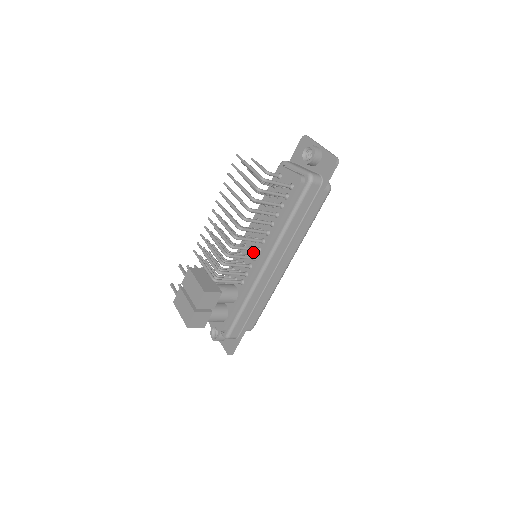
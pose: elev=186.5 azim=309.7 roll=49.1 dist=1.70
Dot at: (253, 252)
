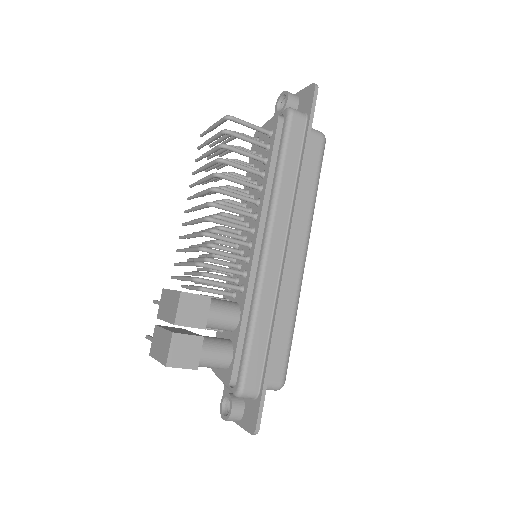
Dot at: (247, 240)
